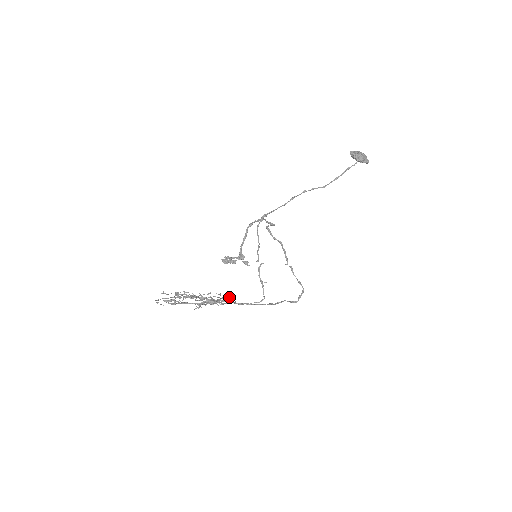
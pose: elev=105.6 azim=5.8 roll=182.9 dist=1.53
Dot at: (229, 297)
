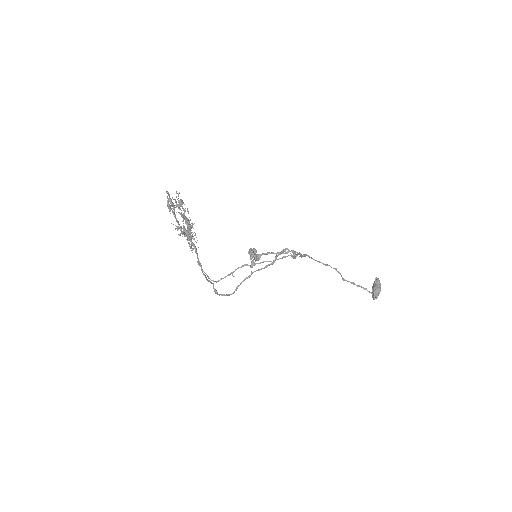
Dot at: (196, 242)
